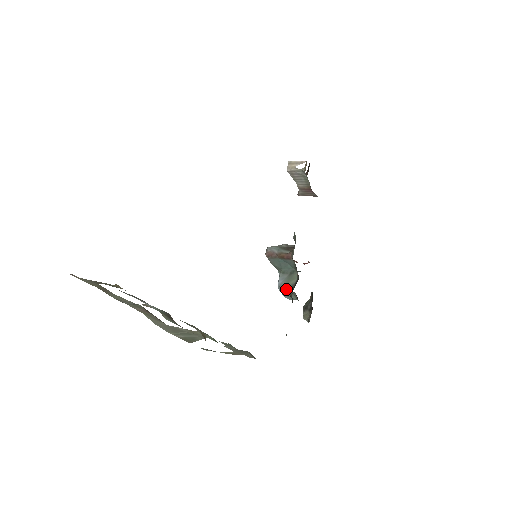
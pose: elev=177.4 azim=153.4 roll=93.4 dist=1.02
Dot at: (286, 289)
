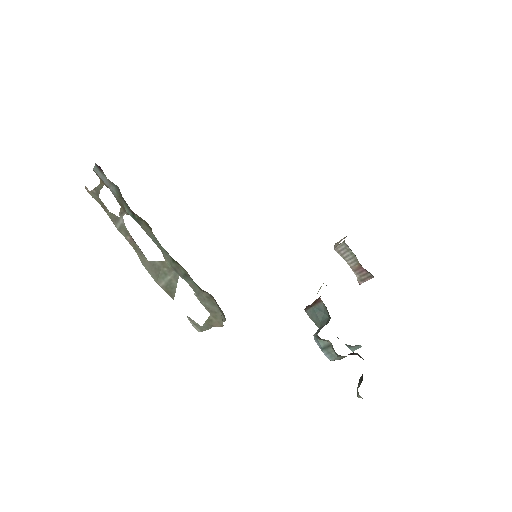
Dot at: (317, 333)
